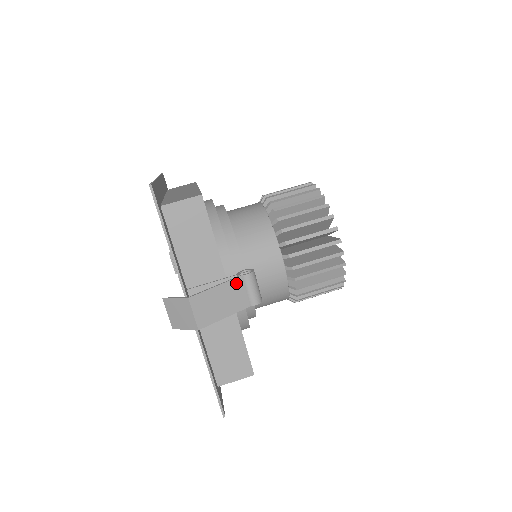
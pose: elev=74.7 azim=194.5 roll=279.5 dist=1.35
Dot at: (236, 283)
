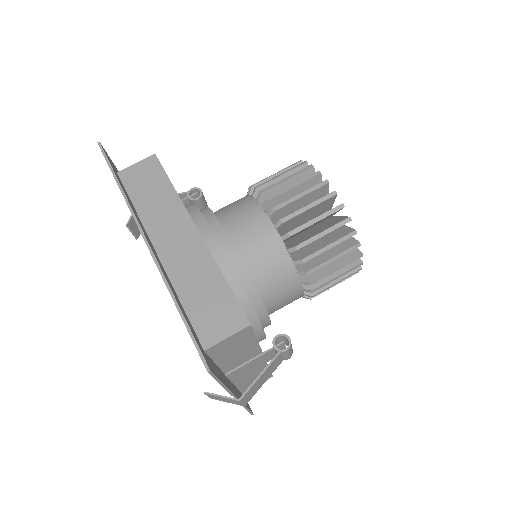
Dot at: (276, 360)
